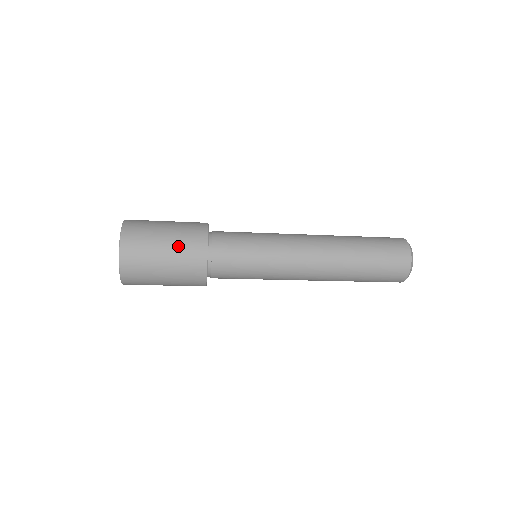
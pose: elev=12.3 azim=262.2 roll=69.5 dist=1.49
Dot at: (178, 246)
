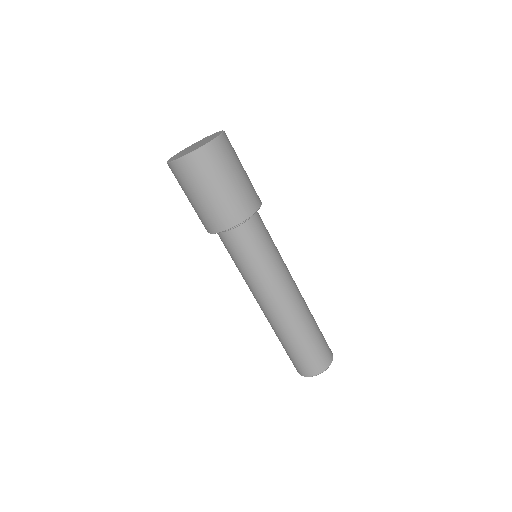
Dot at: (242, 188)
